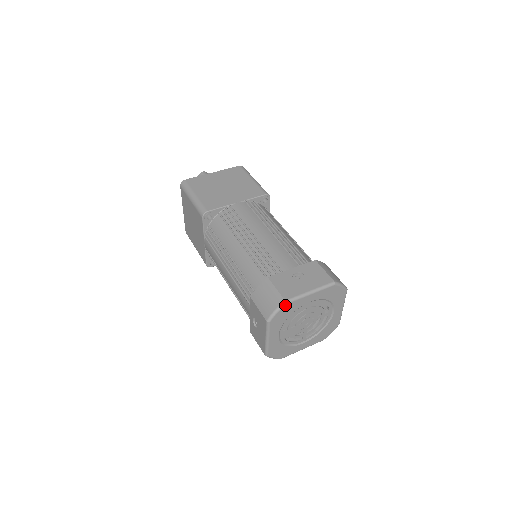
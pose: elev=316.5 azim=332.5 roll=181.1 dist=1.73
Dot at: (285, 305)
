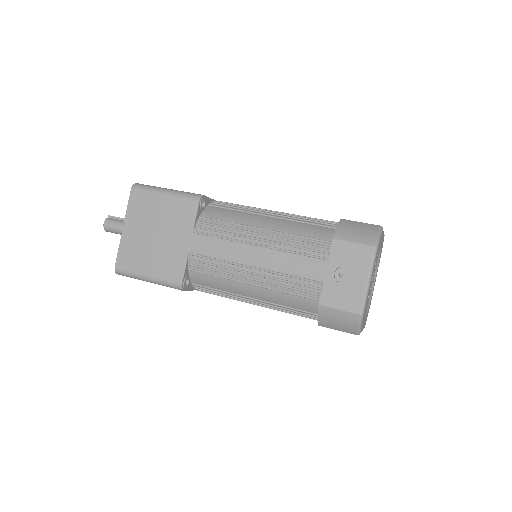
Dot at: (363, 316)
